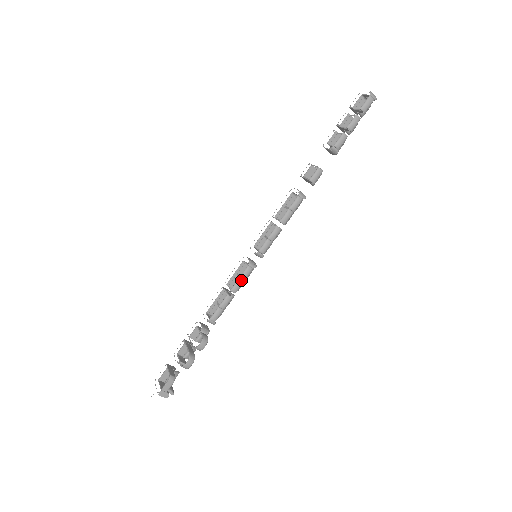
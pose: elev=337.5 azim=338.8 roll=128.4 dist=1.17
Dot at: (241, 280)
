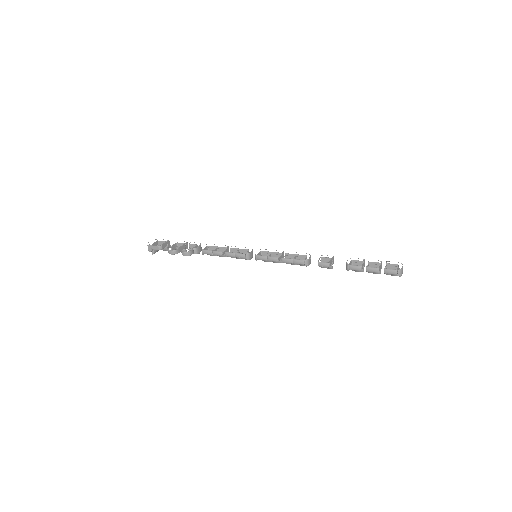
Dot at: (235, 255)
